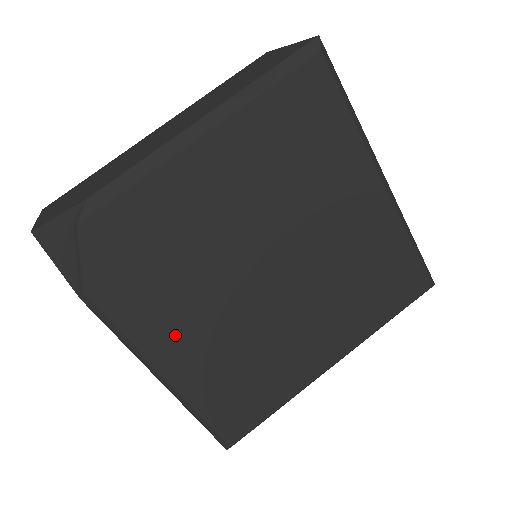
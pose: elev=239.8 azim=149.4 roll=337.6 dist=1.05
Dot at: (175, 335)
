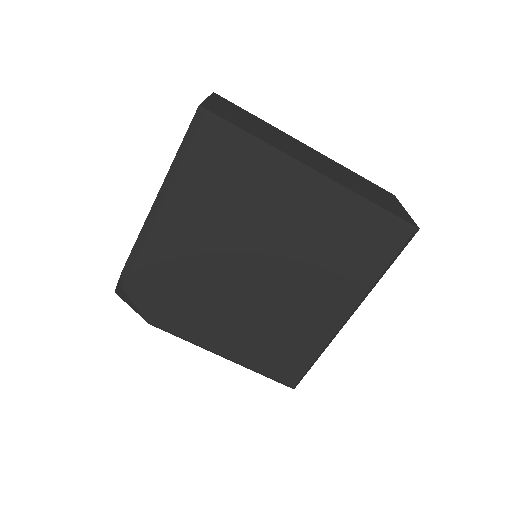
Dot at: (213, 330)
